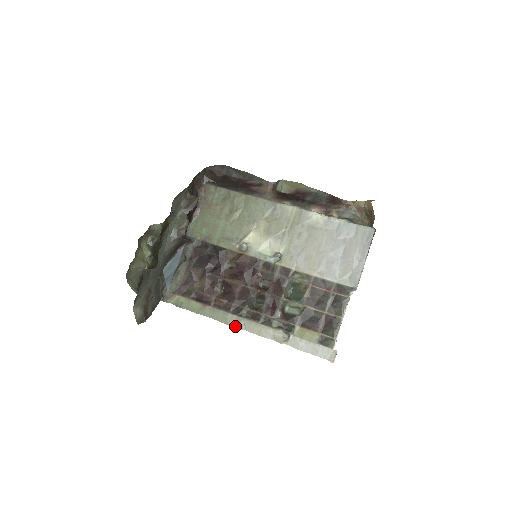
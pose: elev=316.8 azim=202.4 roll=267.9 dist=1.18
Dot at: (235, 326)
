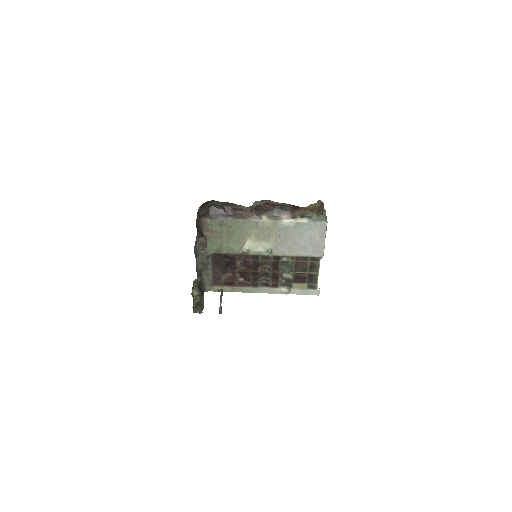
Dot at: occluded
